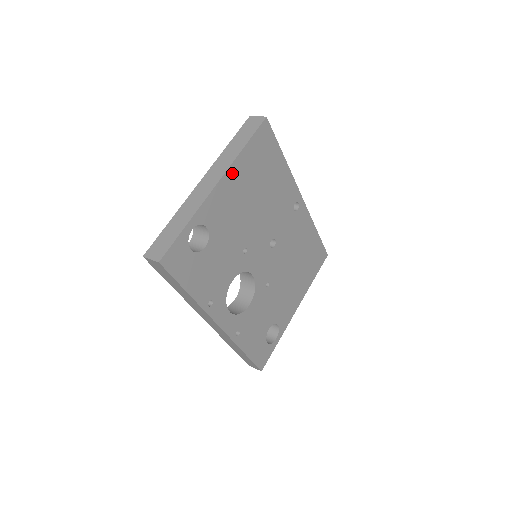
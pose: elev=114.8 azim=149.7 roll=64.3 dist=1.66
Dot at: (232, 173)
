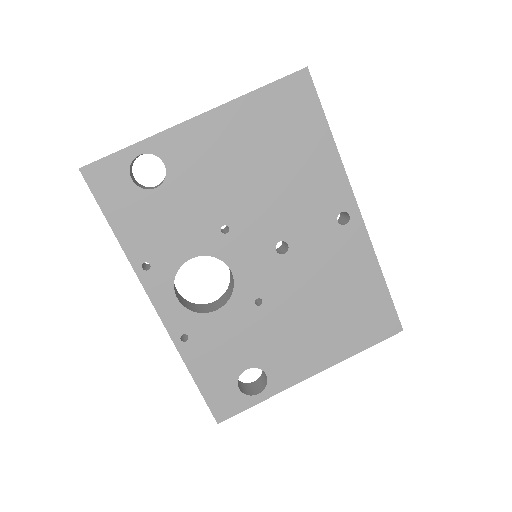
Dot at: (225, 115)
